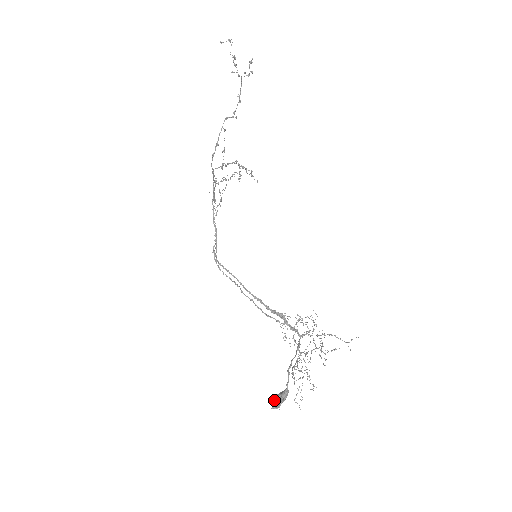
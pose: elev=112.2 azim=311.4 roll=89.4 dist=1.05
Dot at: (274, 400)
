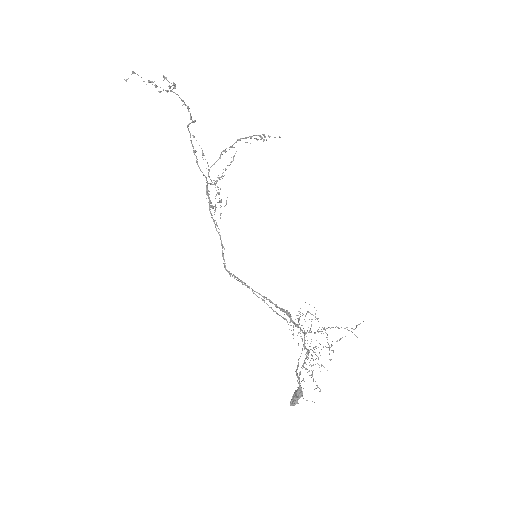
Dot at: (293, 397)
